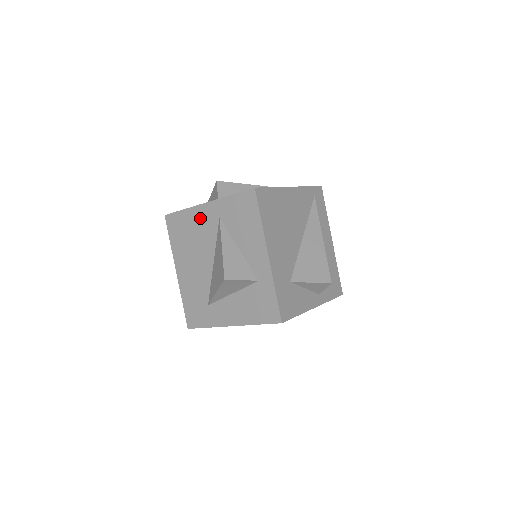
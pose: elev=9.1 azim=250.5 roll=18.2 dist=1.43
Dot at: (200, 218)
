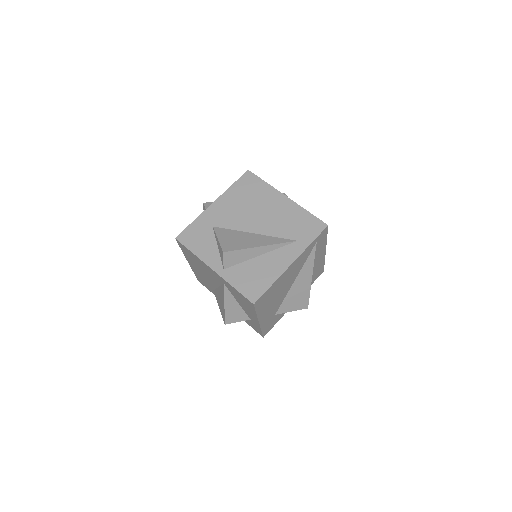
Dot at: (207, 269)
